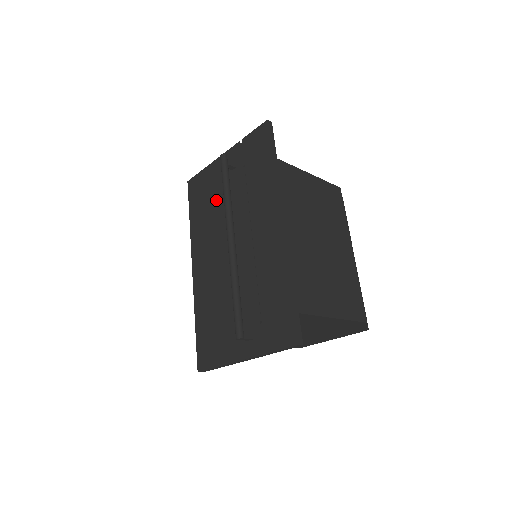
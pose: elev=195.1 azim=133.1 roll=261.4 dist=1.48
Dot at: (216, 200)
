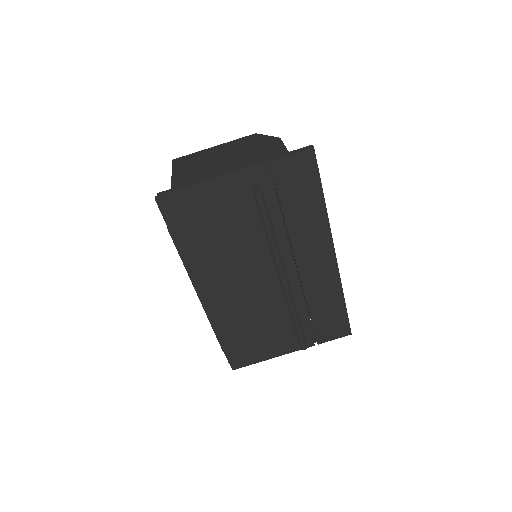
Dot at: (230, 228)
